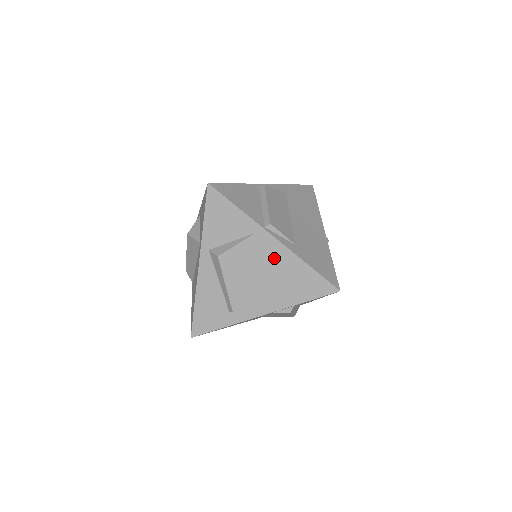
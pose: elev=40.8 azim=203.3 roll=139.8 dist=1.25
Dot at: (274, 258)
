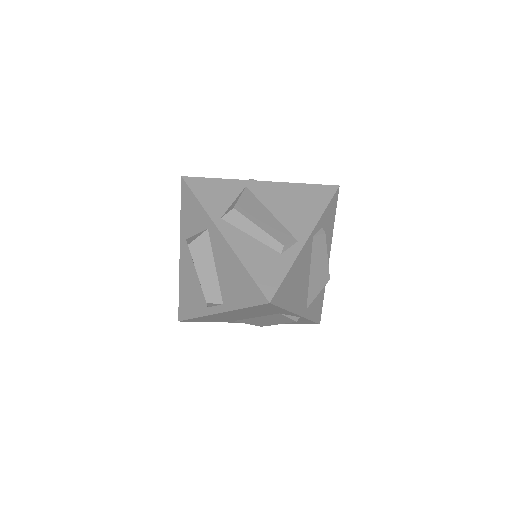
Dot at: (275, 193)
